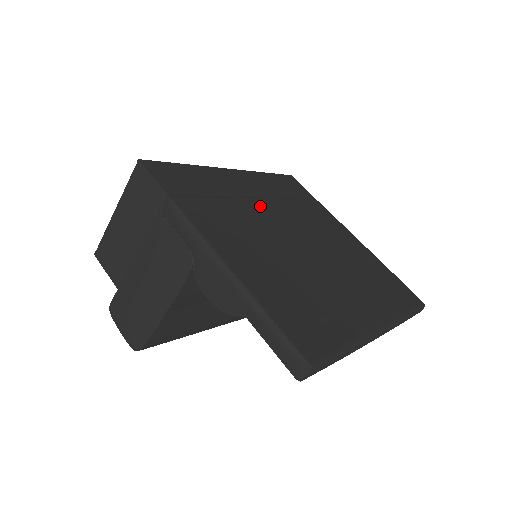
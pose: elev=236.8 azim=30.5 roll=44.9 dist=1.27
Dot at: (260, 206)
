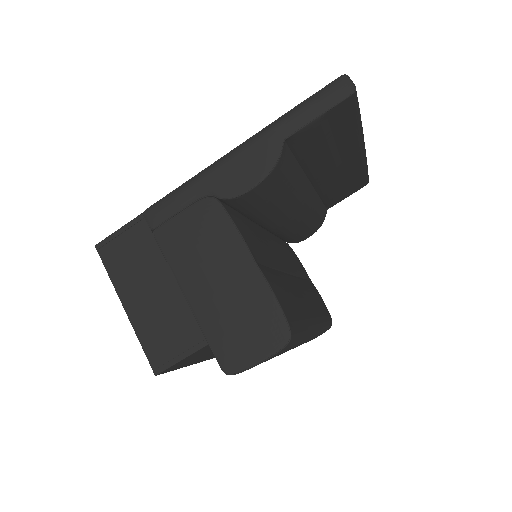
Dot at: occluded
